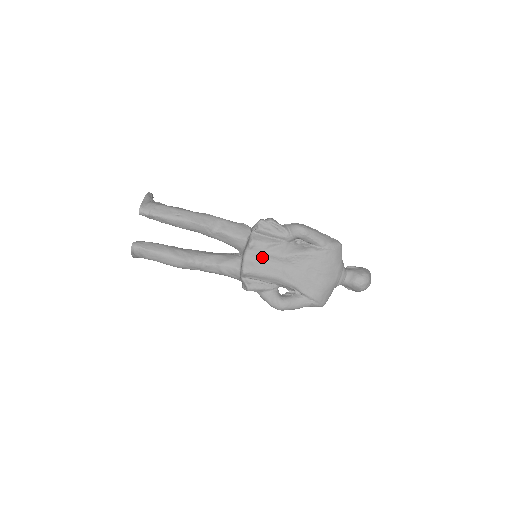
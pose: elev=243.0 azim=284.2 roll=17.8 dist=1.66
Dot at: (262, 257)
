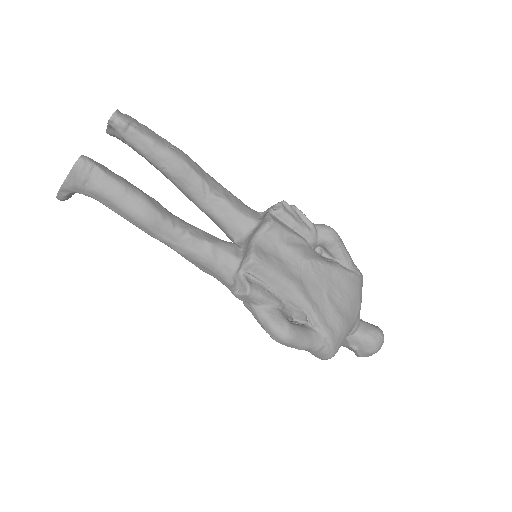
Dot at: (278, 249)
